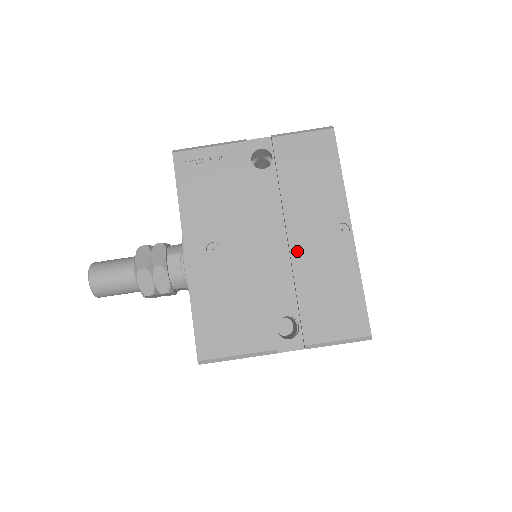
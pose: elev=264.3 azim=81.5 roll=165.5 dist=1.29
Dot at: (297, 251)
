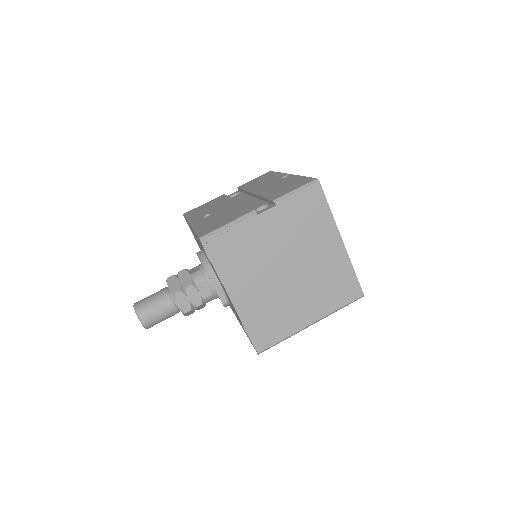
Dot at: (259, 192)
